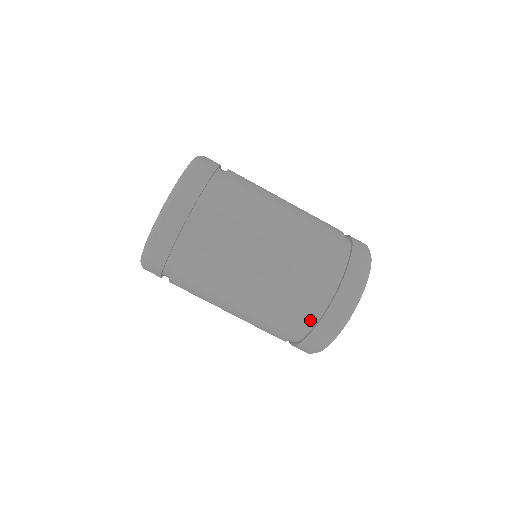
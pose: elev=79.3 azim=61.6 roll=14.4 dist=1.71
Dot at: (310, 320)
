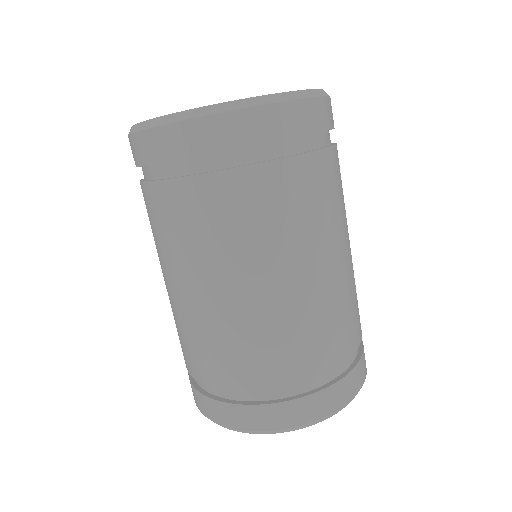
Dot at: (287, 387)
